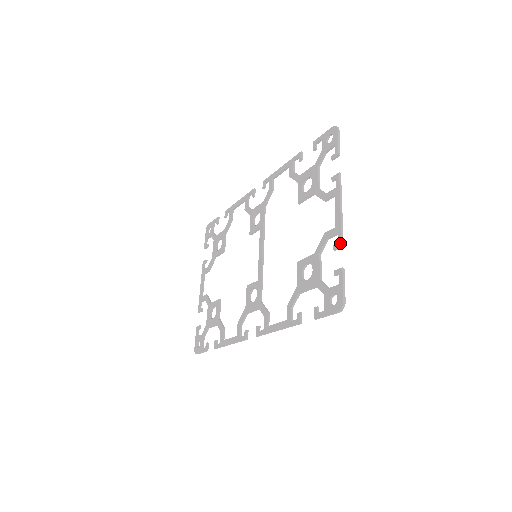
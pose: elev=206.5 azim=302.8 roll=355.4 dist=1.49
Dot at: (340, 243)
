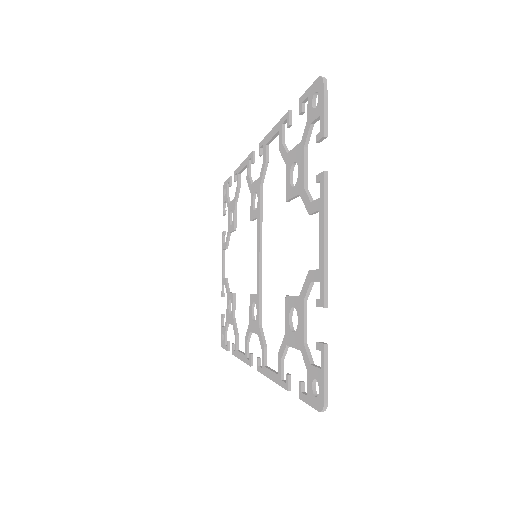
Dot at: (322, 301)
